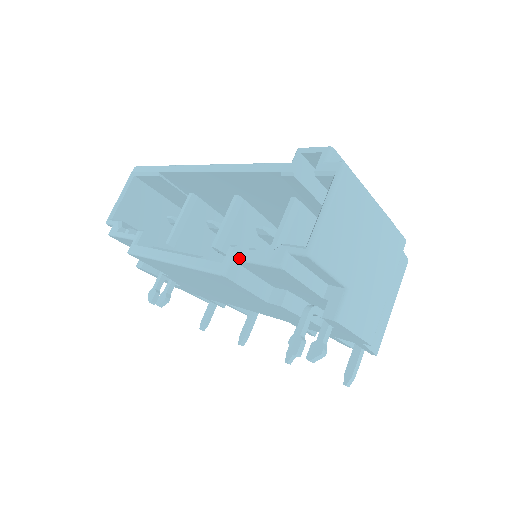
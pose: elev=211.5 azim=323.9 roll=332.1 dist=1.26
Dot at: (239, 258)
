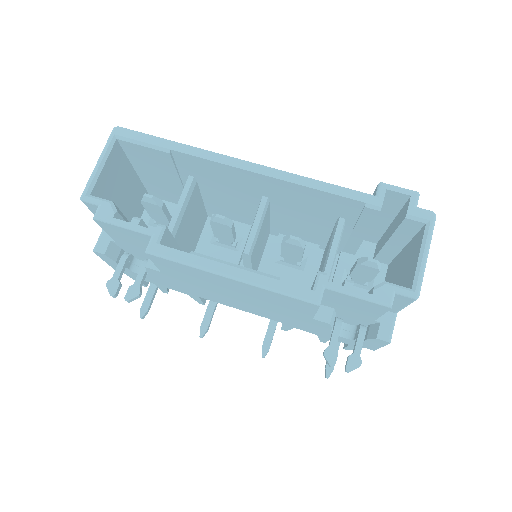
Dot at: (337, 289)
